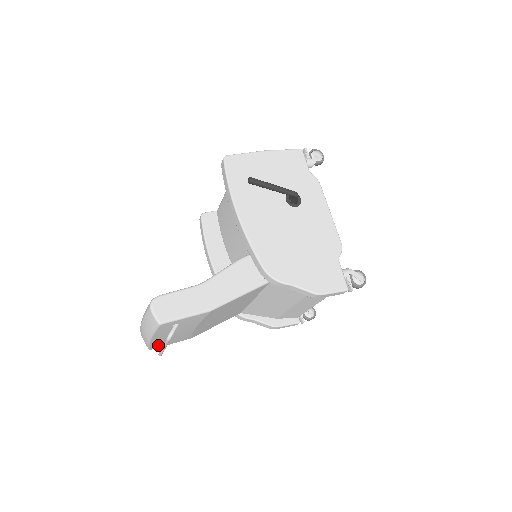
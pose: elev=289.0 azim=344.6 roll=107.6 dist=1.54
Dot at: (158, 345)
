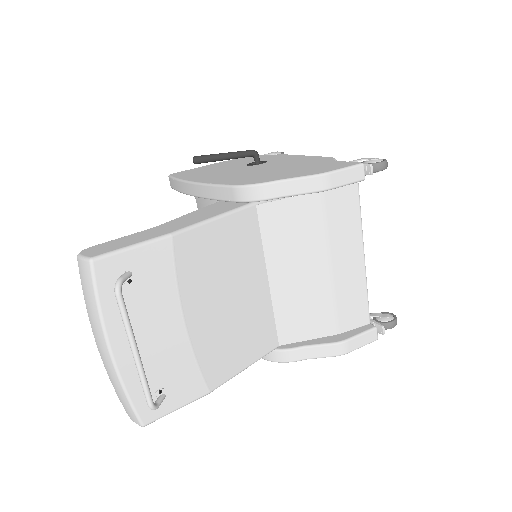
Dot at: occluded
